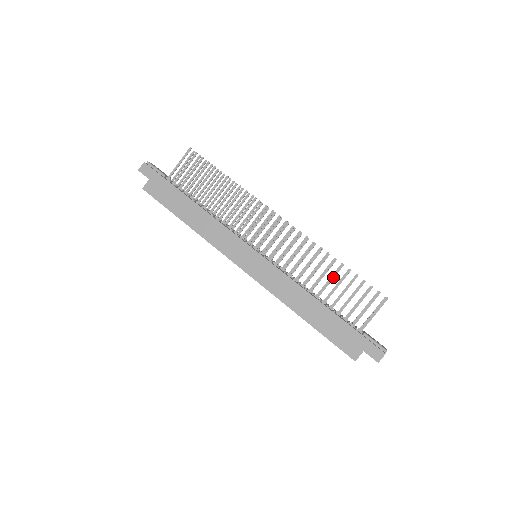
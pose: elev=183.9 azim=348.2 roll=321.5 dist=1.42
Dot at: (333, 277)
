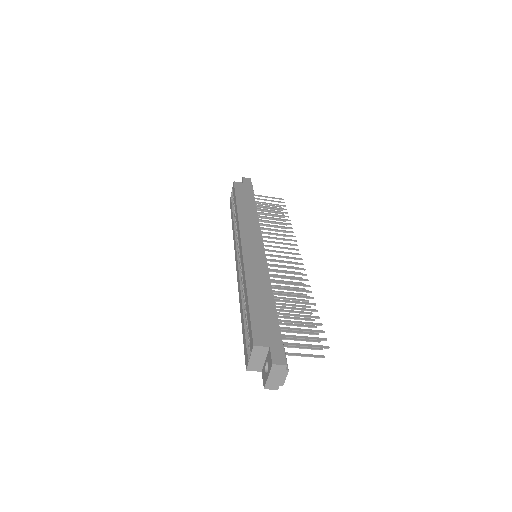
Dot at: (299, 303)
